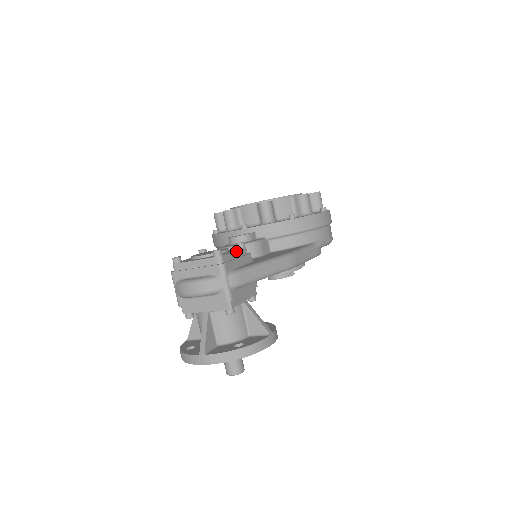
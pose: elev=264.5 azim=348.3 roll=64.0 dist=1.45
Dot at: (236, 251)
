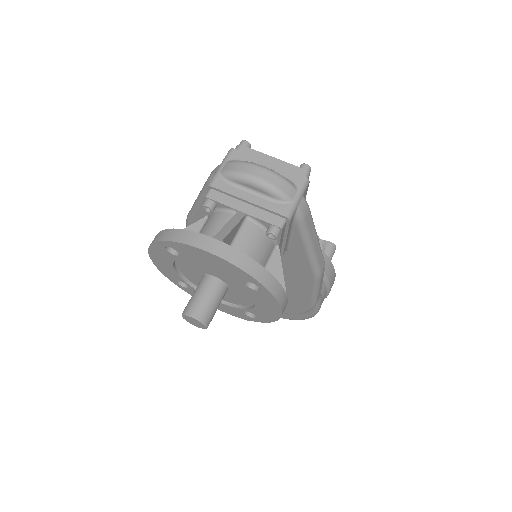
Dot at: occluded
